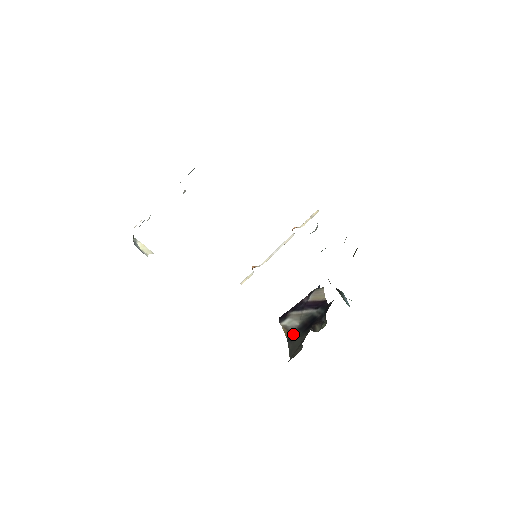
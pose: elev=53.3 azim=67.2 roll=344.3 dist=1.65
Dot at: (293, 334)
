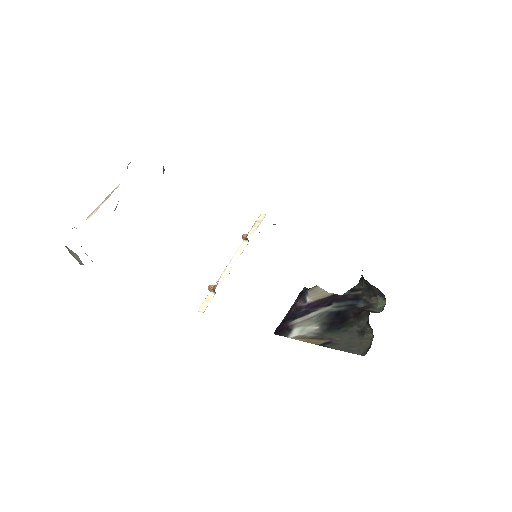
Dot at: (324, 337)
